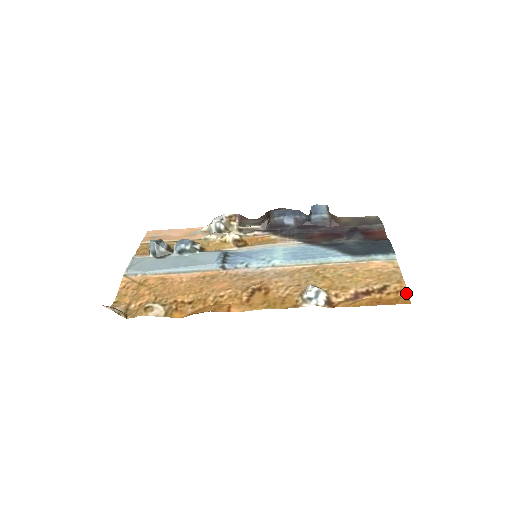
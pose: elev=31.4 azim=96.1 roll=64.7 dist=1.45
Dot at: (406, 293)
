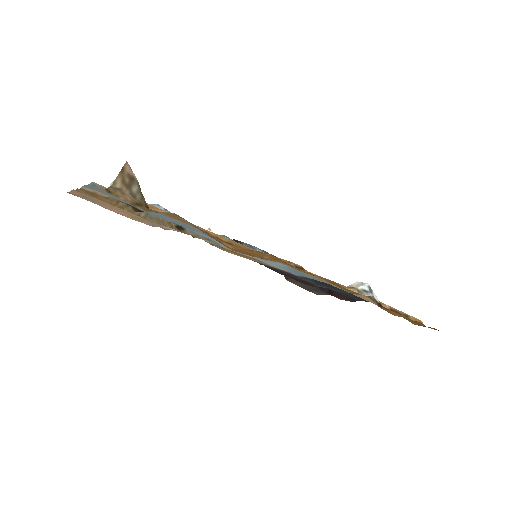
Dot at: occluded
